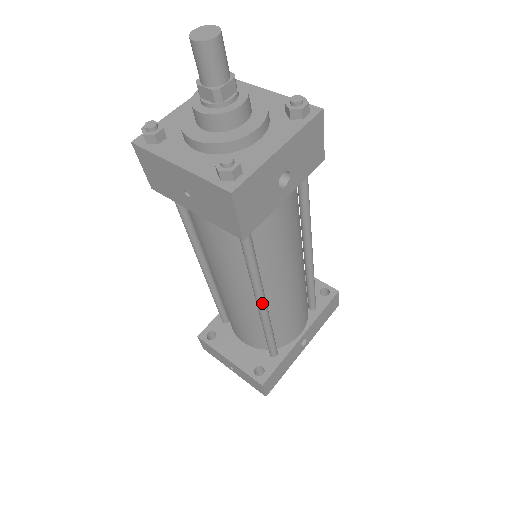
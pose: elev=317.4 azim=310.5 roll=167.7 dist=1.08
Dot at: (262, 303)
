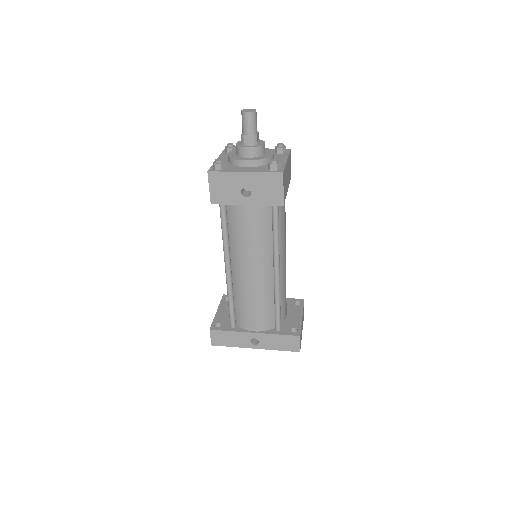
Dot at: (226, 268)
